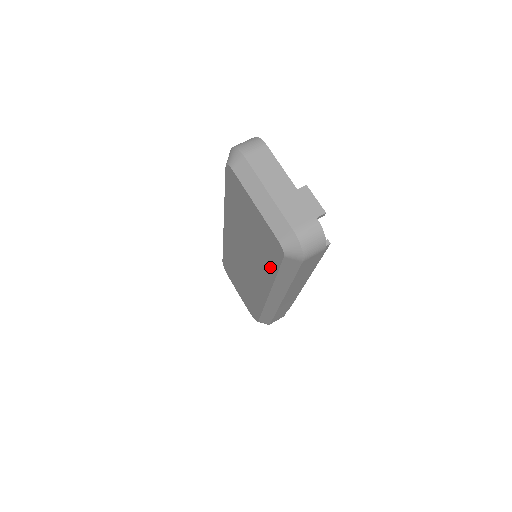
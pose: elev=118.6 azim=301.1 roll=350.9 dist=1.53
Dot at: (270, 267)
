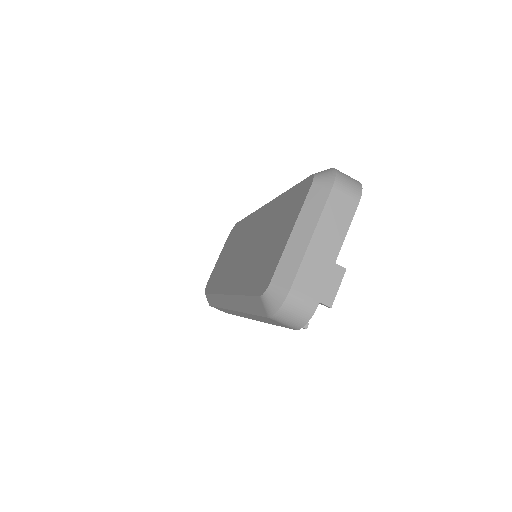
Dot at: (247, 283)
